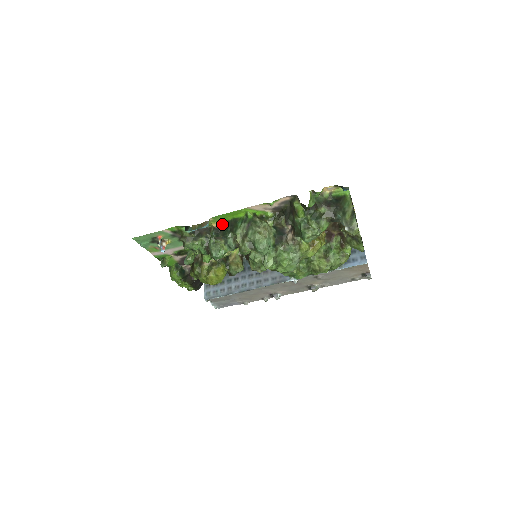
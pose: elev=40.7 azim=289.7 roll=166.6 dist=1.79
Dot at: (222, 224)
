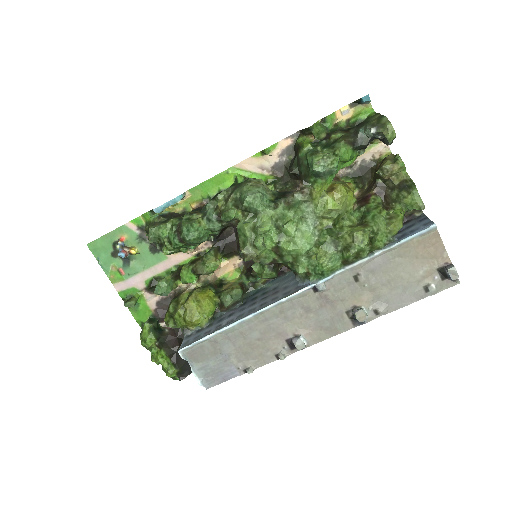
Dot at: (205, 204)
